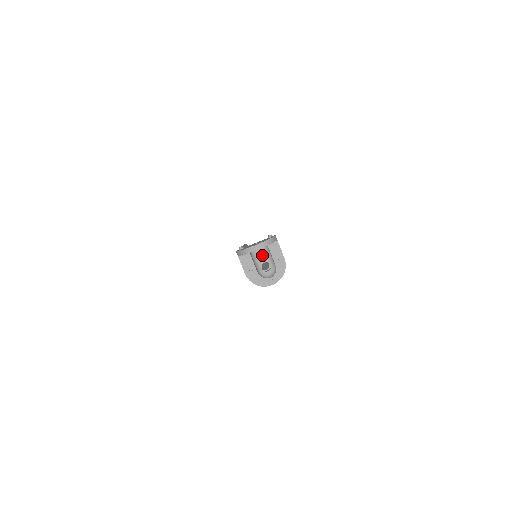
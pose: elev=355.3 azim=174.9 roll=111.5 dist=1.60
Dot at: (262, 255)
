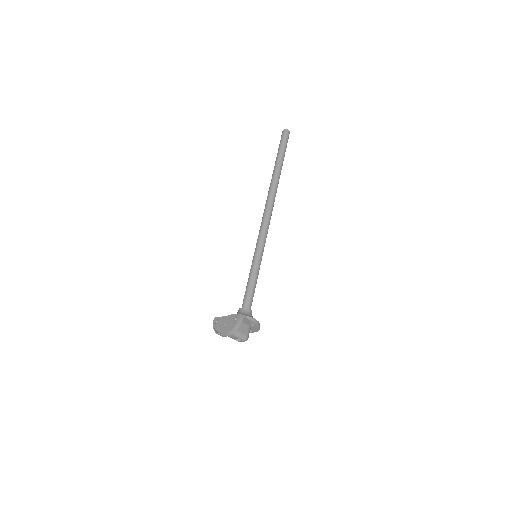
Dot at: (231, 336)
